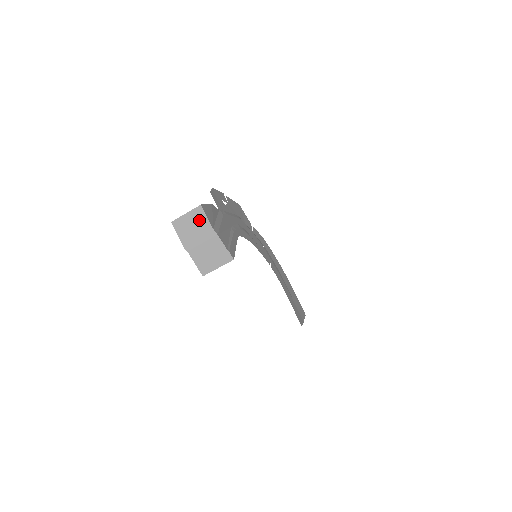
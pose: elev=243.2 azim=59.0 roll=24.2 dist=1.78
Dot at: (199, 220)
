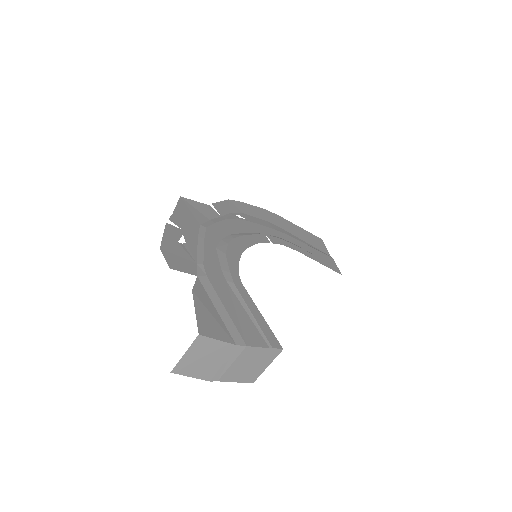
Dot at: (209, 349)
